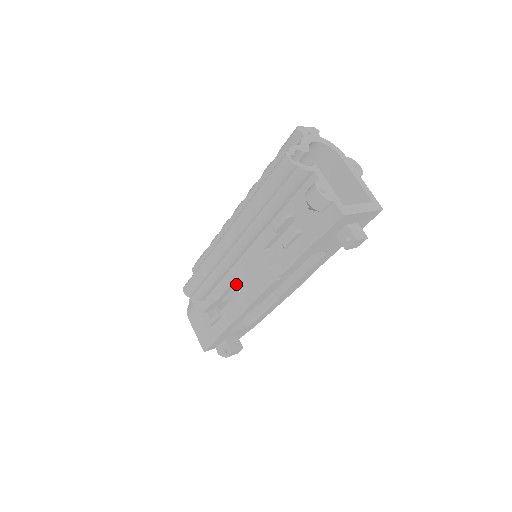
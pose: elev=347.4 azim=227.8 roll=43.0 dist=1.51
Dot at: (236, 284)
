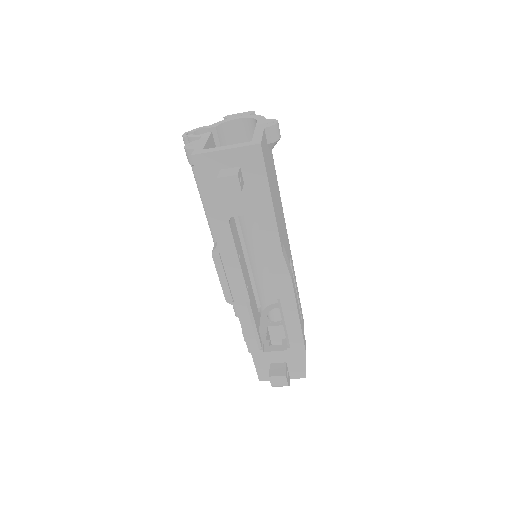
Dot at: occluded
